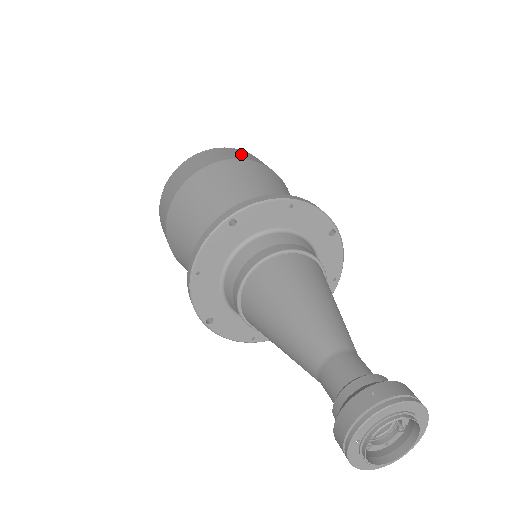
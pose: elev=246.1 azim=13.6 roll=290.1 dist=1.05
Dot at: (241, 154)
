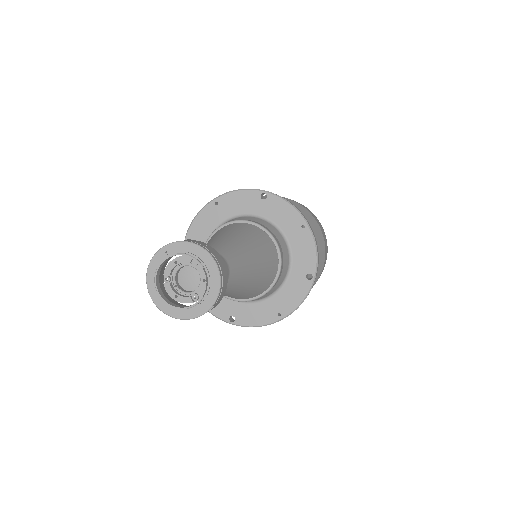
Dot at: (319, 223)
